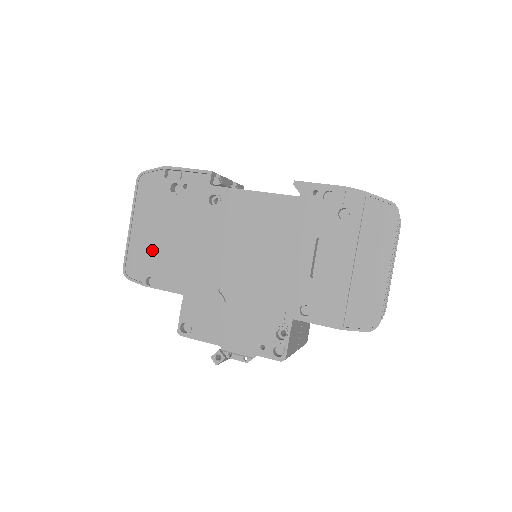
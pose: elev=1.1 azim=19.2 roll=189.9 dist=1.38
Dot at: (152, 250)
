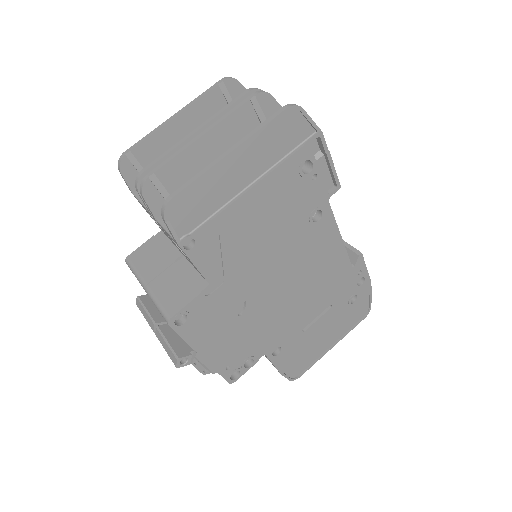
Dot at: (227, 212)
